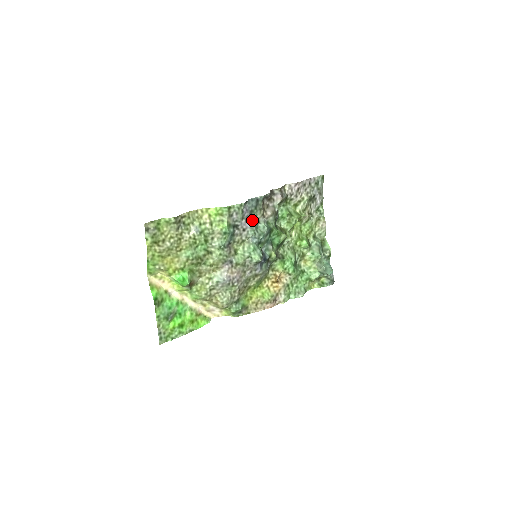
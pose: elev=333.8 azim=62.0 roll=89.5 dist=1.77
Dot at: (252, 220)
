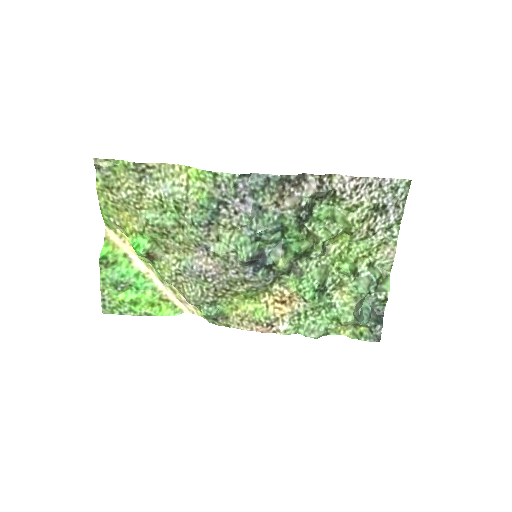
Dot at: (250, 203)
